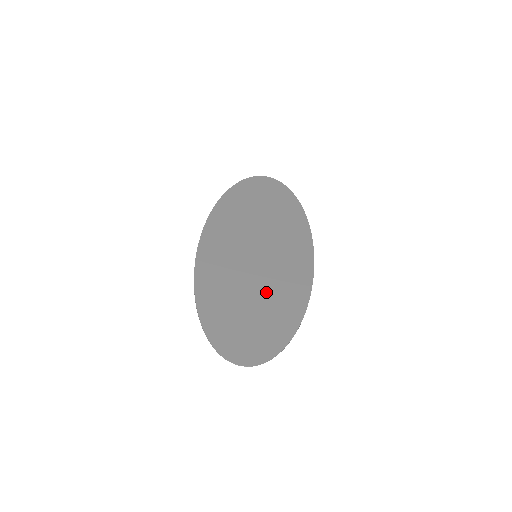
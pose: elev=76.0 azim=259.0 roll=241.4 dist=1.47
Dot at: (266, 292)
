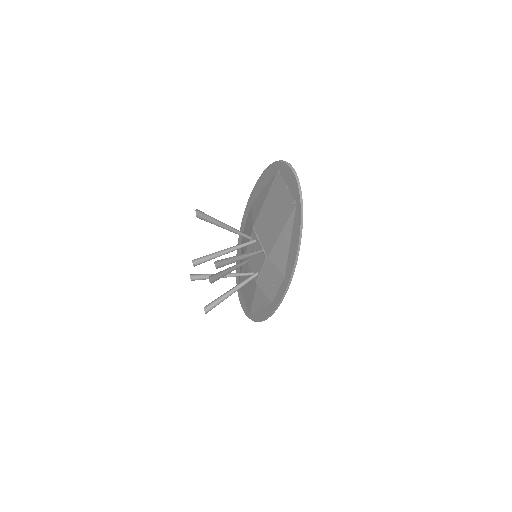
Dot at: occluded
